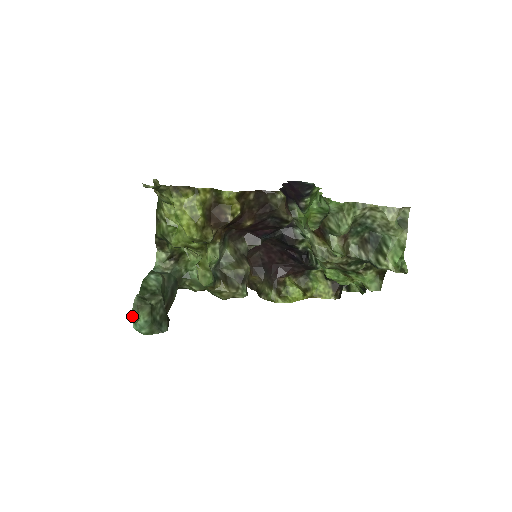
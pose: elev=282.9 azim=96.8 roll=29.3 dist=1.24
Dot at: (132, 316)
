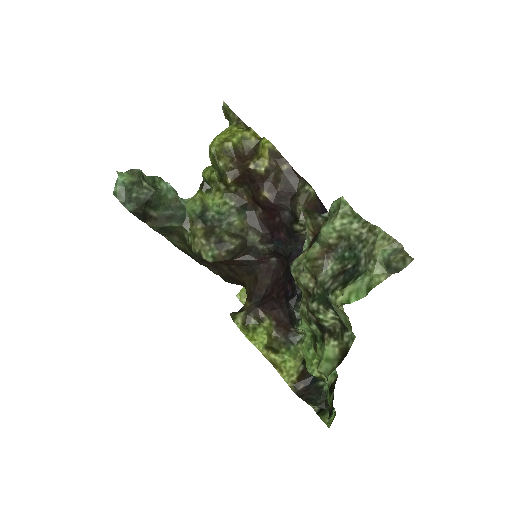
Dot at: (122, 174)
